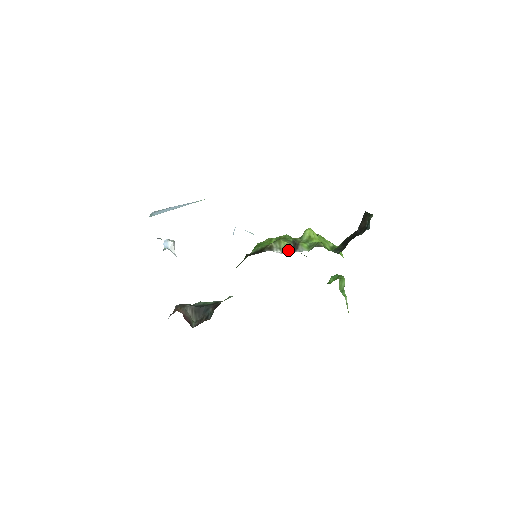
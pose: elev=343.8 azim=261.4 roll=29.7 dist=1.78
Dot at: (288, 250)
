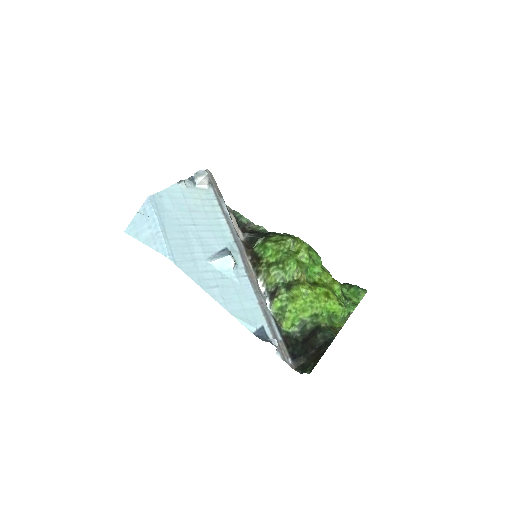
Dot at: (268, 289)
